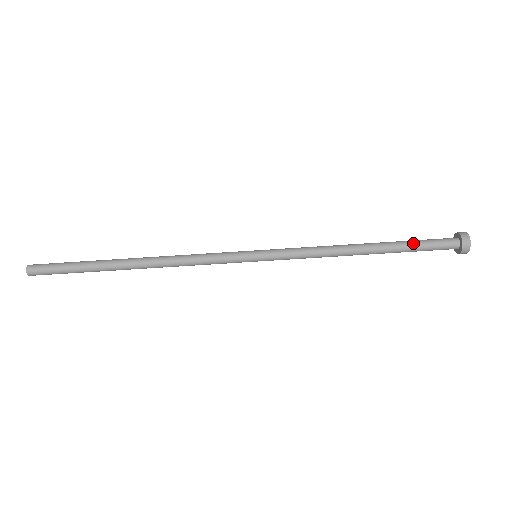
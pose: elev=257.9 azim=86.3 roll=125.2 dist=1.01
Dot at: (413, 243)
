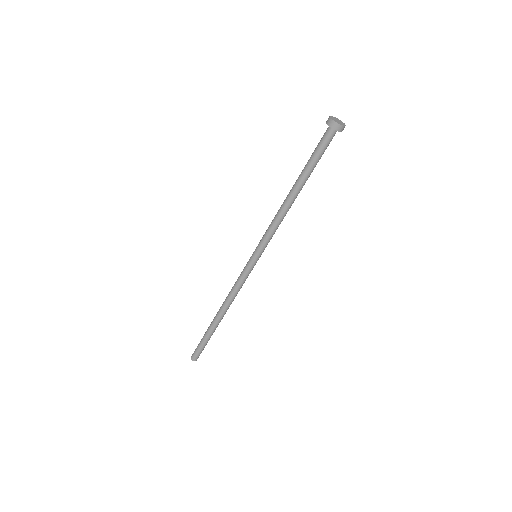
Dot at: (309, 159)
